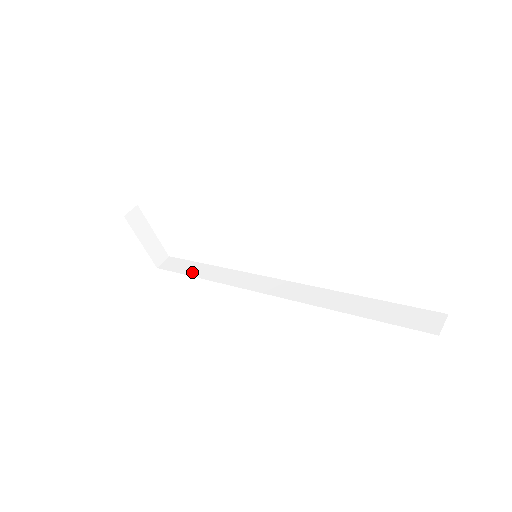
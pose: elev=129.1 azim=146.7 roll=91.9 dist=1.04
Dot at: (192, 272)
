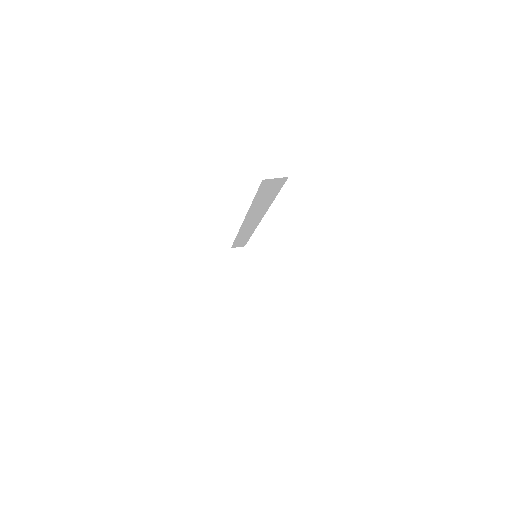
Dot at: occluded
